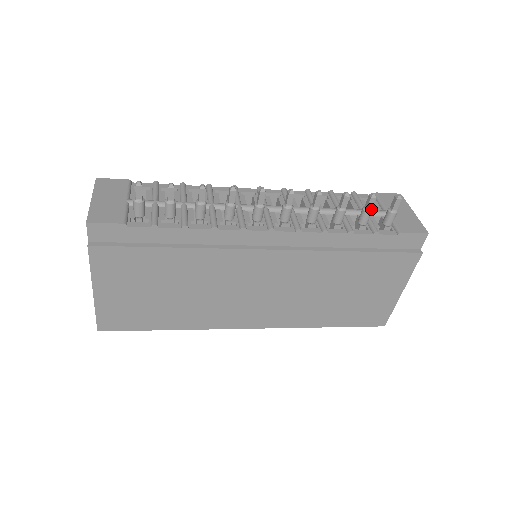
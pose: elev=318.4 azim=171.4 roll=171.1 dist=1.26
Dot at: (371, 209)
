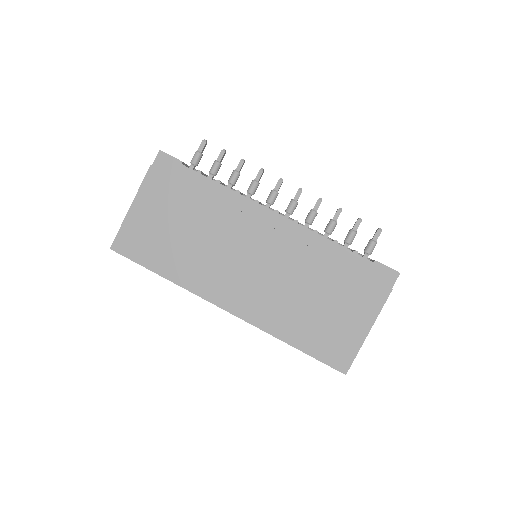
Dot at: (356, 230)
